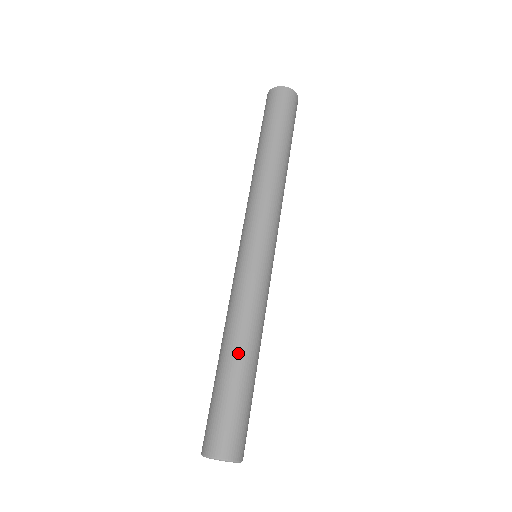
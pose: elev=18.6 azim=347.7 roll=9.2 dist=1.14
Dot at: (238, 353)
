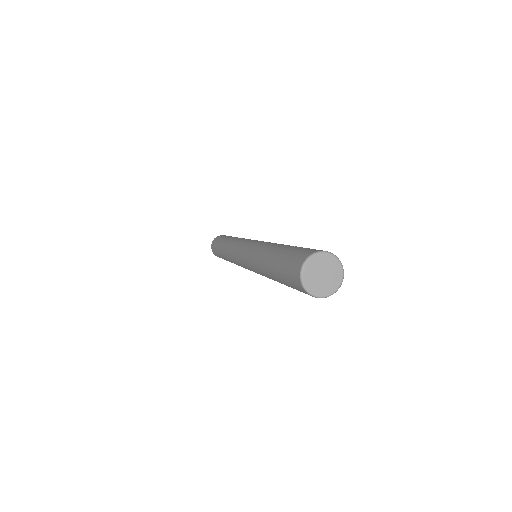
Dot at: (273, 249)
